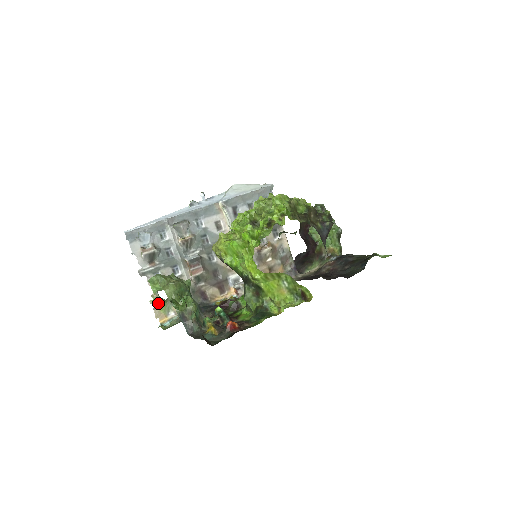
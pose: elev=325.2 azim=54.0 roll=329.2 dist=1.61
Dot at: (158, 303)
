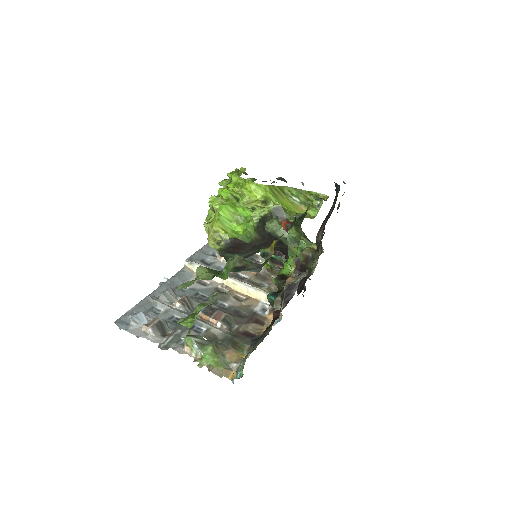
Dot at: (208, 362)
